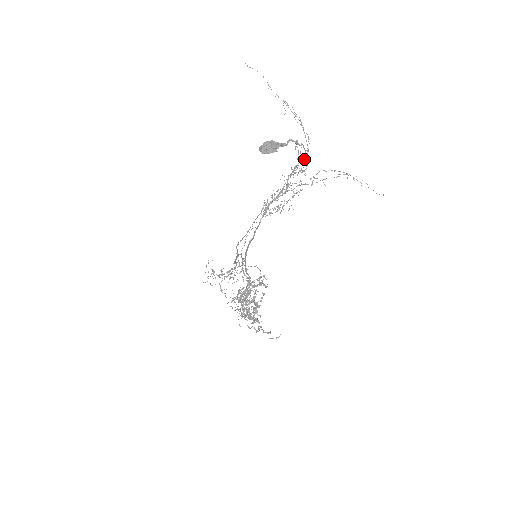
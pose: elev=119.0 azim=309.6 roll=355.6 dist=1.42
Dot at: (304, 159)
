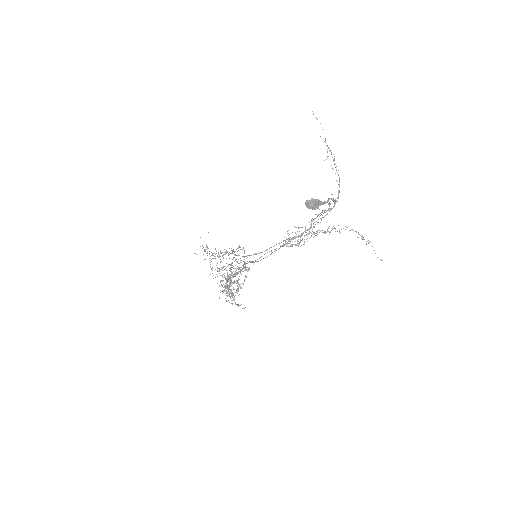
Dot at: occluded
